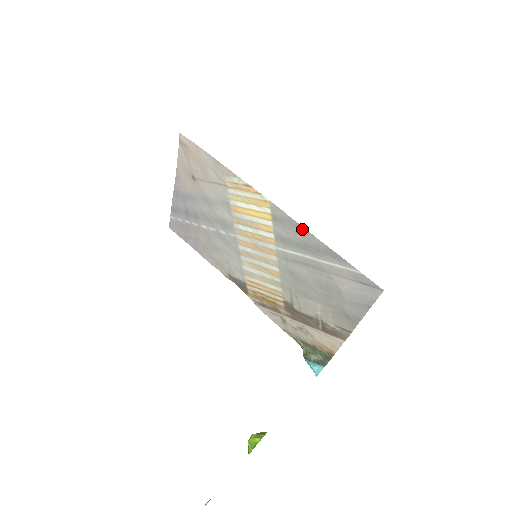
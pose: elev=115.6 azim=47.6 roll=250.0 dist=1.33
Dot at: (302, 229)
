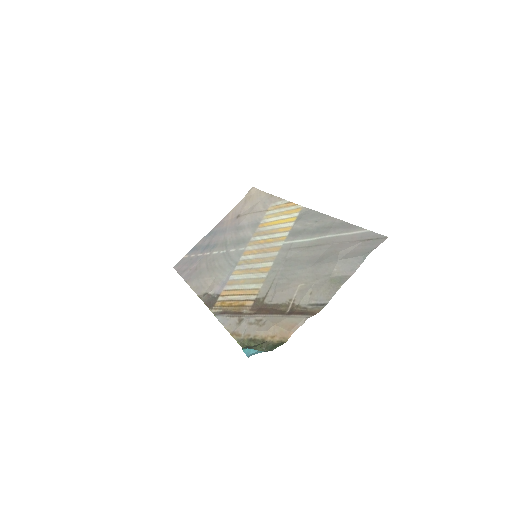
Dot at: (323, 216)
